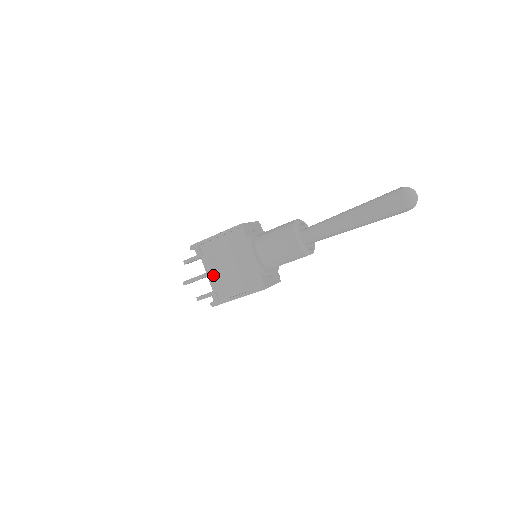
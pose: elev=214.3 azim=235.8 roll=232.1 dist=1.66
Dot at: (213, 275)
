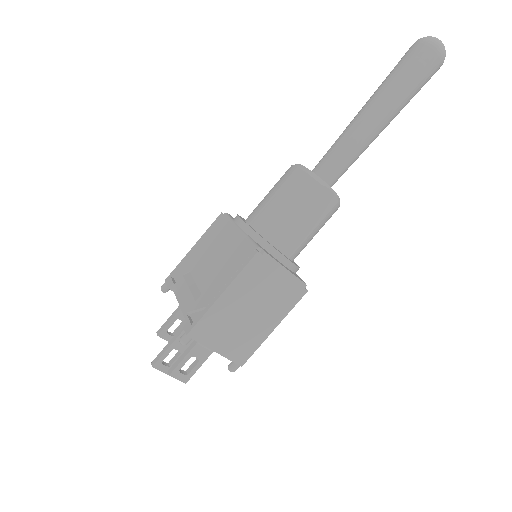
Dot at: (186, 294)
